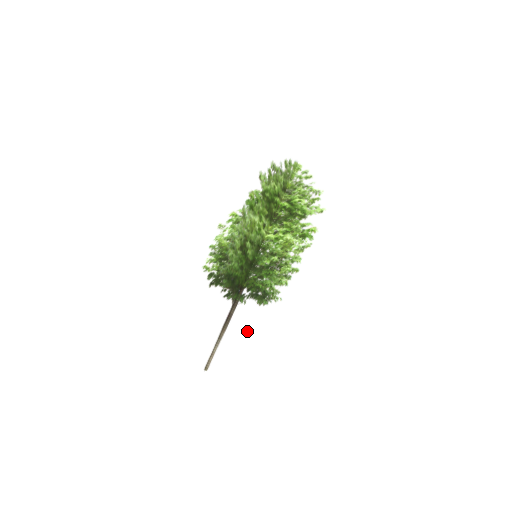
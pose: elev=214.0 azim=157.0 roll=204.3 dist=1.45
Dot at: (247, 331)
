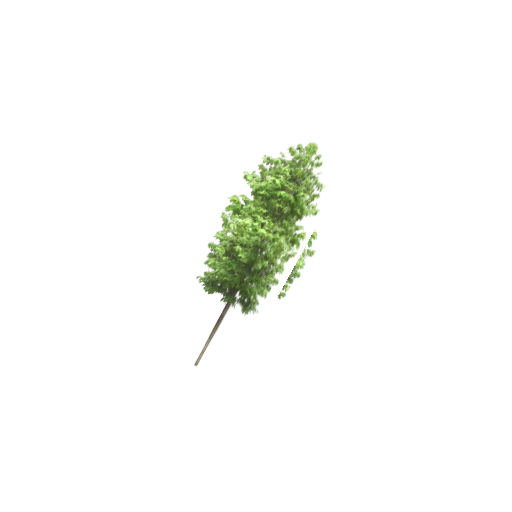
Dot at: (228, 338)
